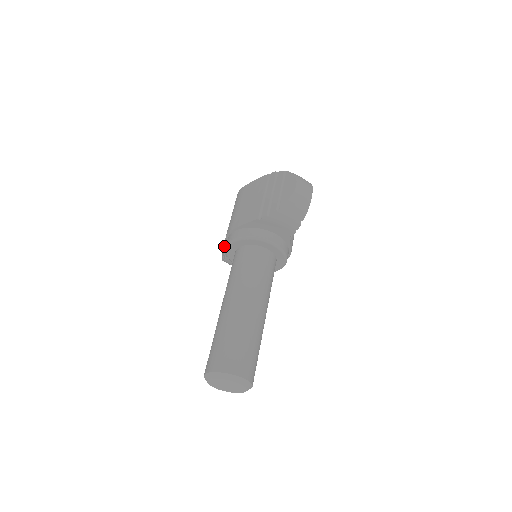
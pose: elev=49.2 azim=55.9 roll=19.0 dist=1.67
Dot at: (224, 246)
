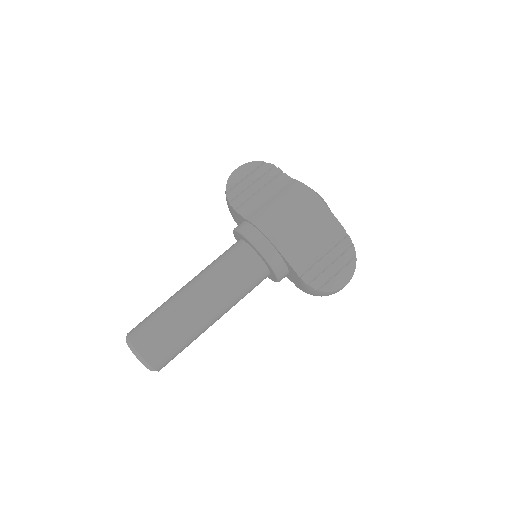
Dot at: (240, 169)
